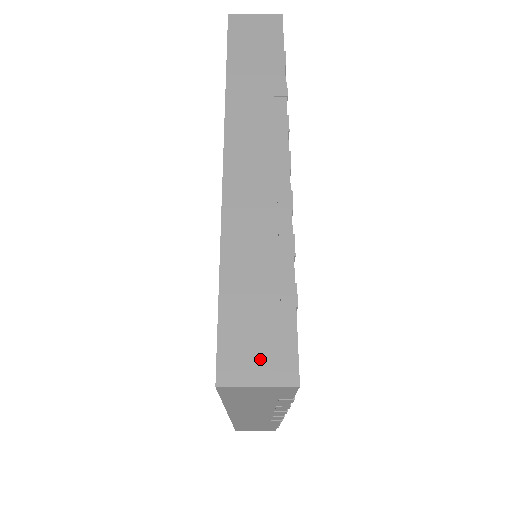
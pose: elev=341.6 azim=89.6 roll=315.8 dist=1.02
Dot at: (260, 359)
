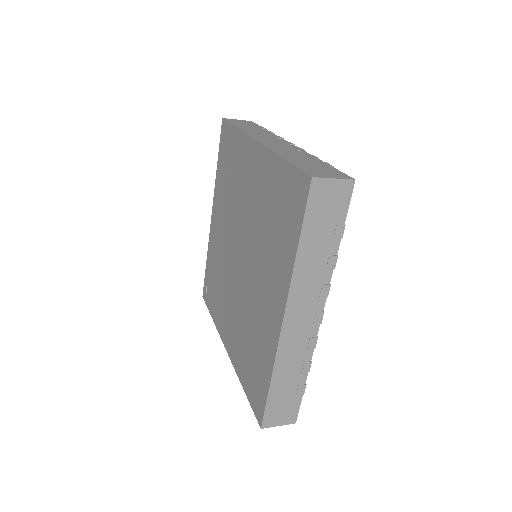
Dot at: (328, 174)
